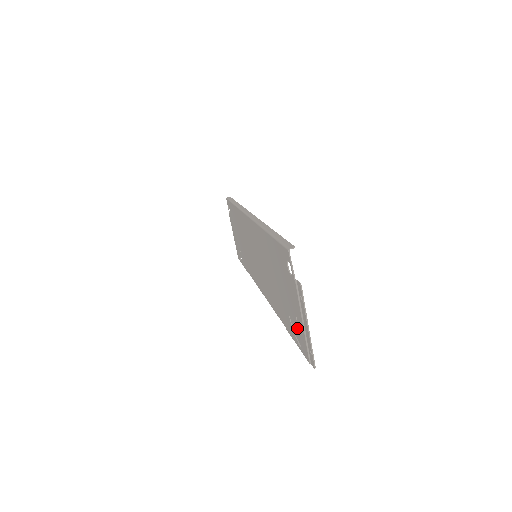
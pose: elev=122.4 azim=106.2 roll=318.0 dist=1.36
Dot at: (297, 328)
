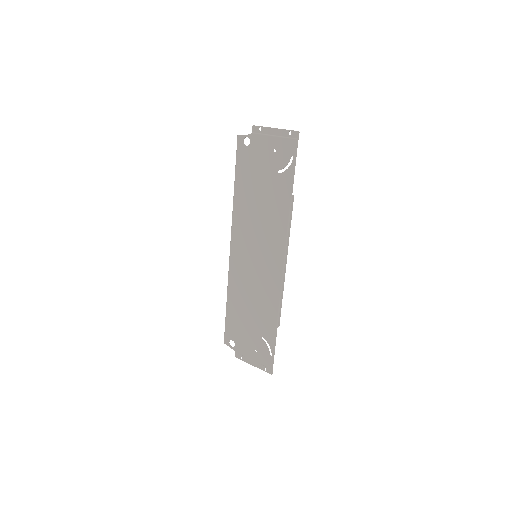
Dot at: (281, 154)
